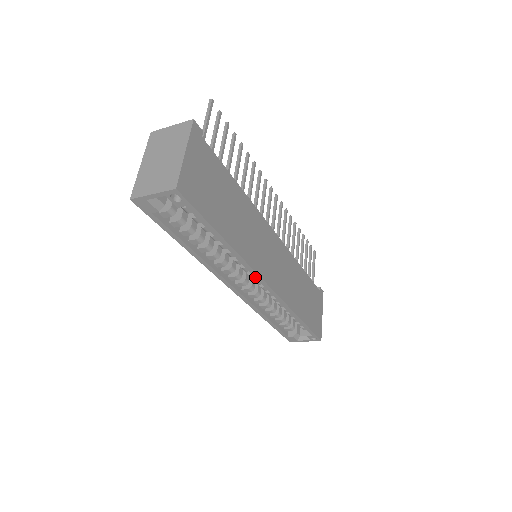
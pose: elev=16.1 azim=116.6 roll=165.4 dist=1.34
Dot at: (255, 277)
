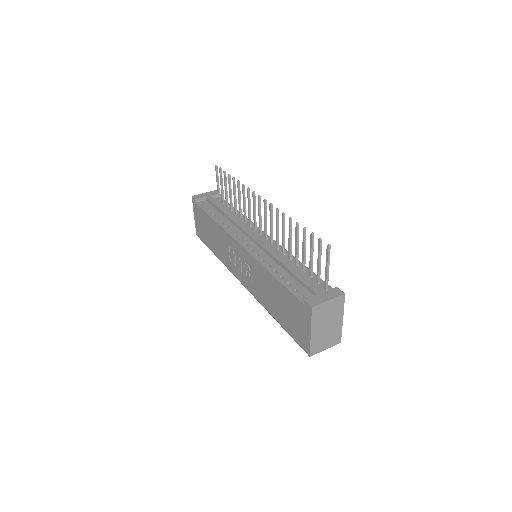
Dot at: occluded
